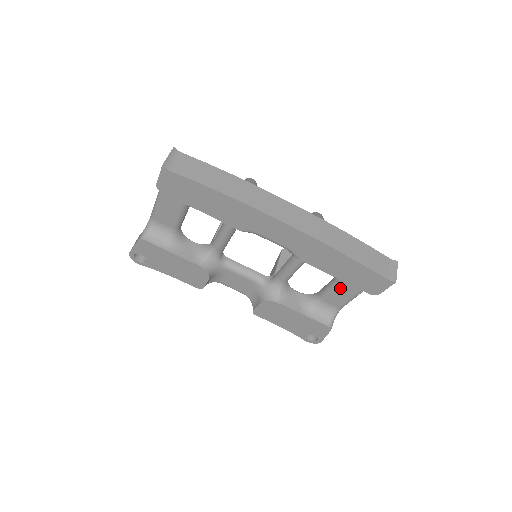
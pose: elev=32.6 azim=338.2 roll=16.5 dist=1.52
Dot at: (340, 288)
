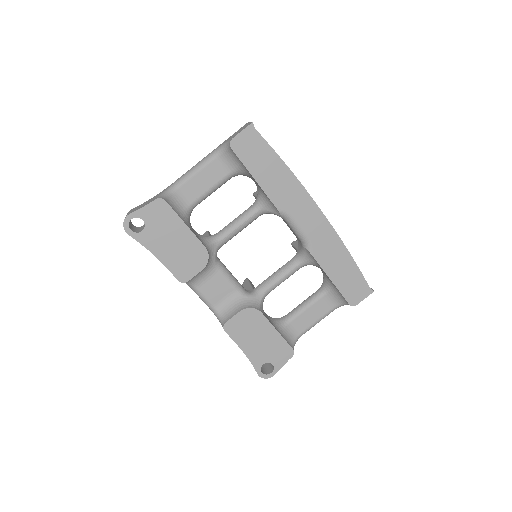
Dot at: (315, 306)
